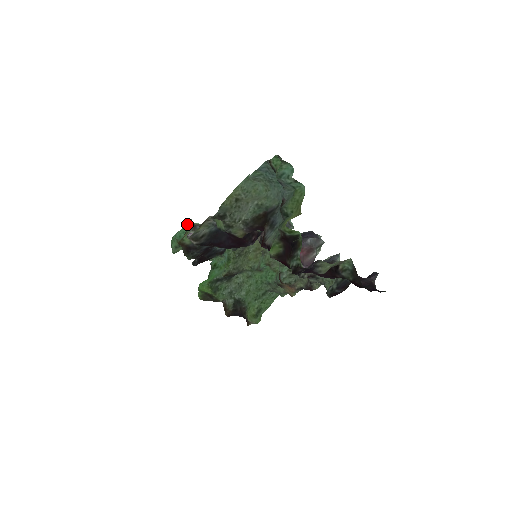
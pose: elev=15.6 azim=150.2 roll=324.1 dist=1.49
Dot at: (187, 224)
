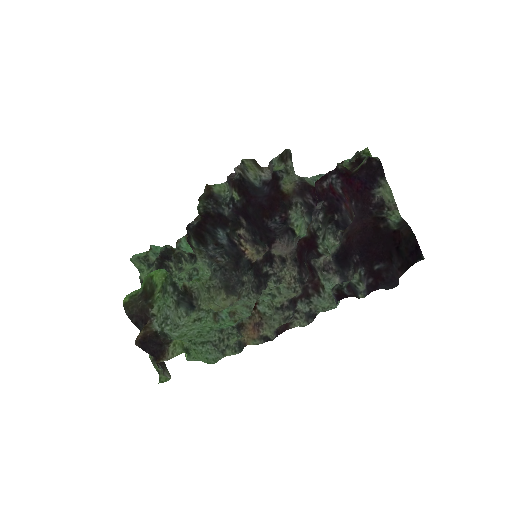
Dot at: occluded
